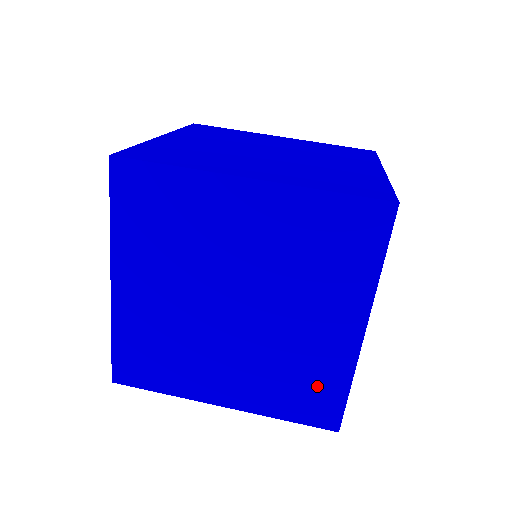
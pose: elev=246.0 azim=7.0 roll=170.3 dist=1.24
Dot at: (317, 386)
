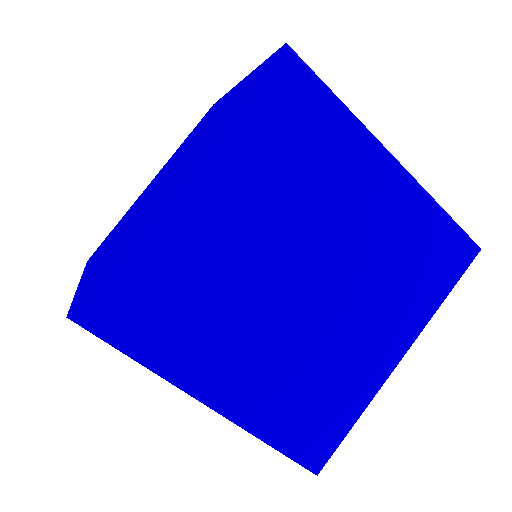
Dot at: occluded
